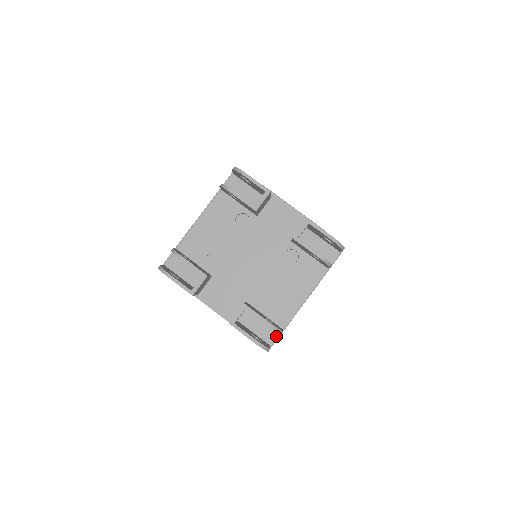
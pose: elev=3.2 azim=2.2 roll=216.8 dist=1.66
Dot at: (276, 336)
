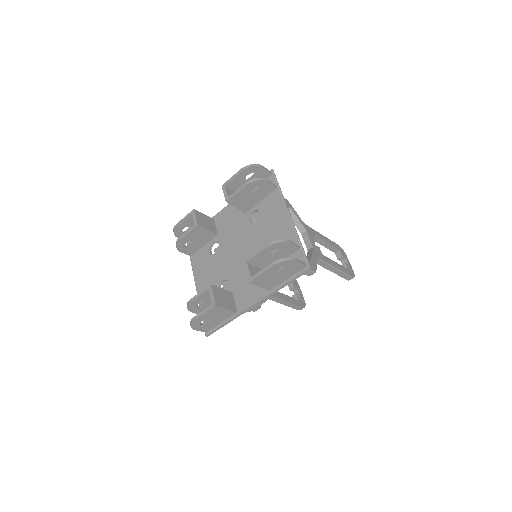
Dot at: (301, 254)
